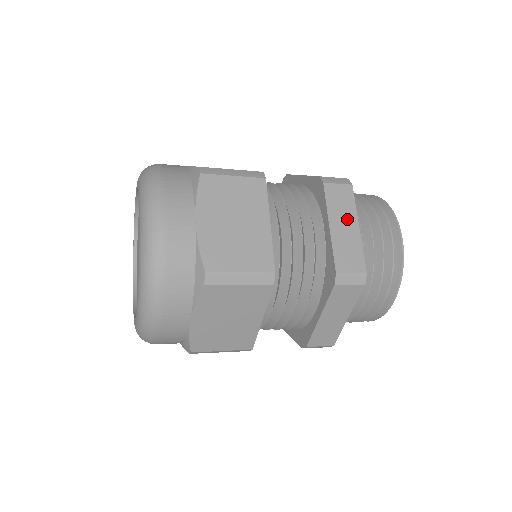
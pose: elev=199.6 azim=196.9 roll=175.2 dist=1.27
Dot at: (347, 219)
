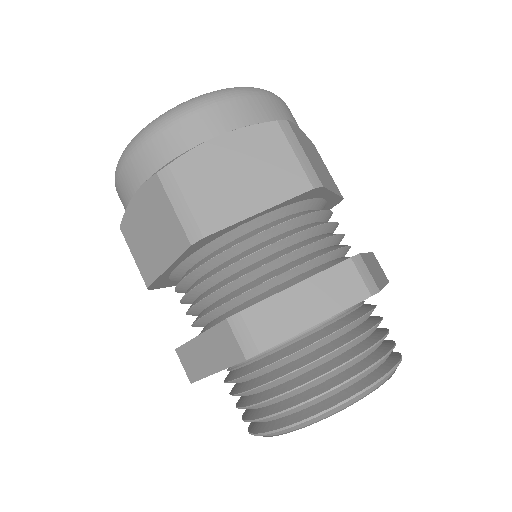
Dot at: (379, 273)
